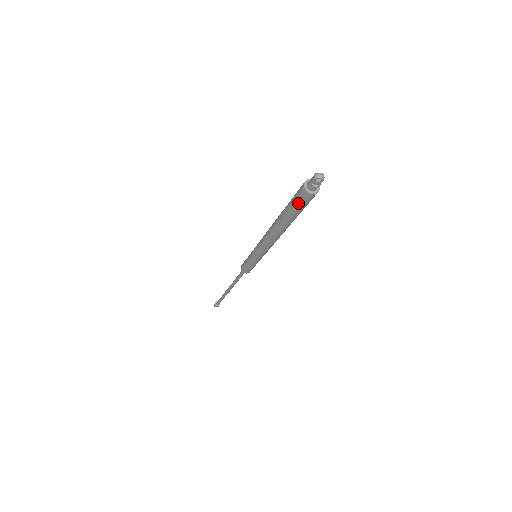
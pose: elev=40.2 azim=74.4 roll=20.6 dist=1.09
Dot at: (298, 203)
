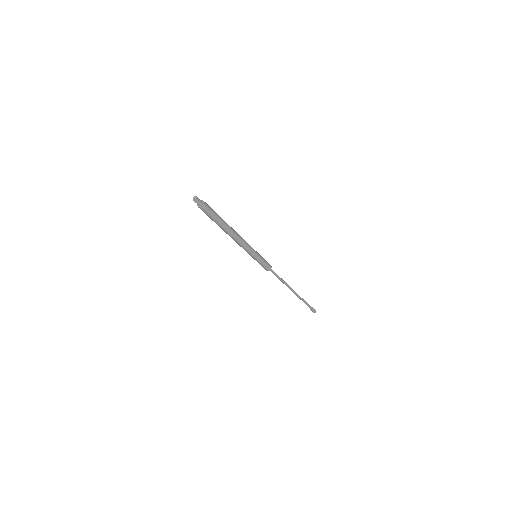
Dot at: (207, 214)
